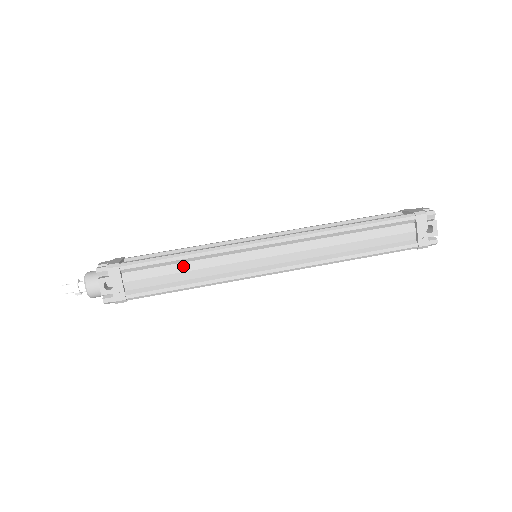
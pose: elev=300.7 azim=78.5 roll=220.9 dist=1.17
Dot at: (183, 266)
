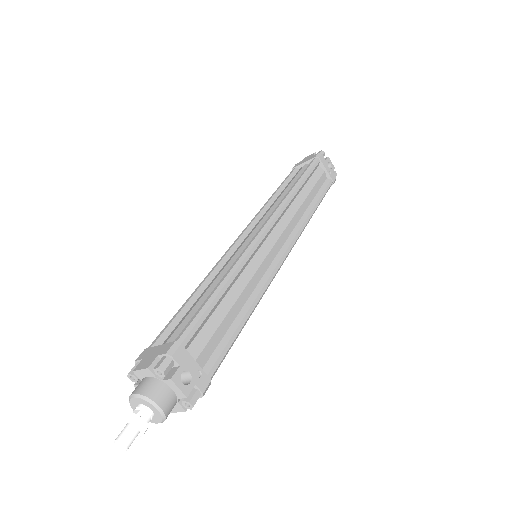
Dot at: (228, 300)
